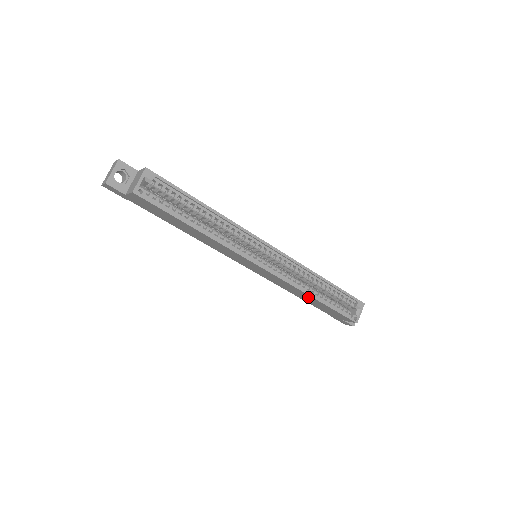
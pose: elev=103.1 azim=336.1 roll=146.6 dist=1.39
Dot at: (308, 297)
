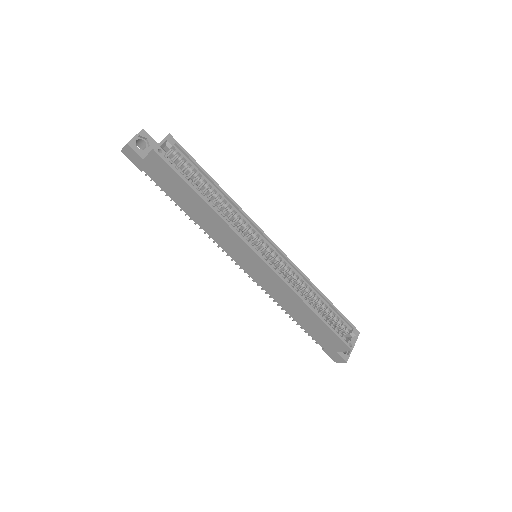
Dot at: (304, 310)
